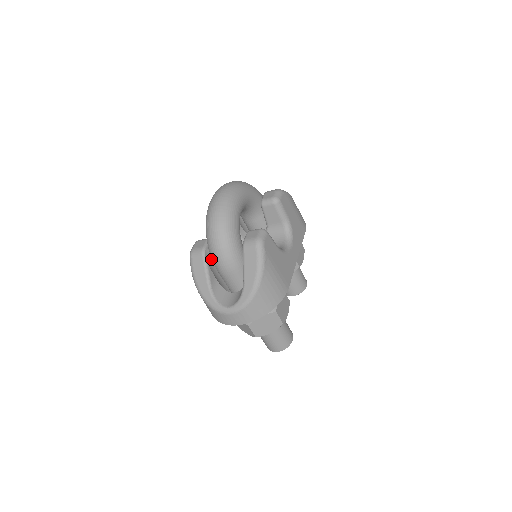
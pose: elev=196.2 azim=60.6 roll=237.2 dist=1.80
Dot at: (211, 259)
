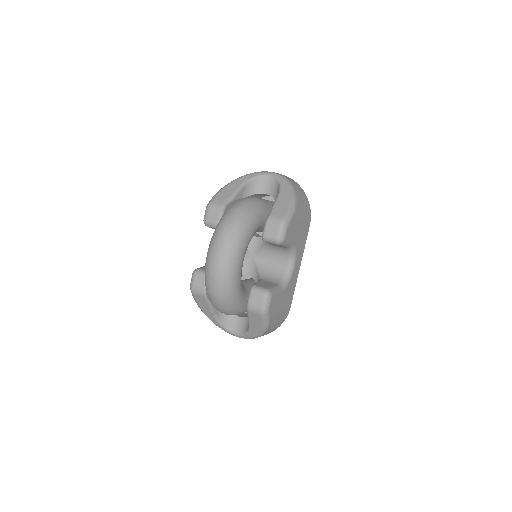
Dot at: occluded
